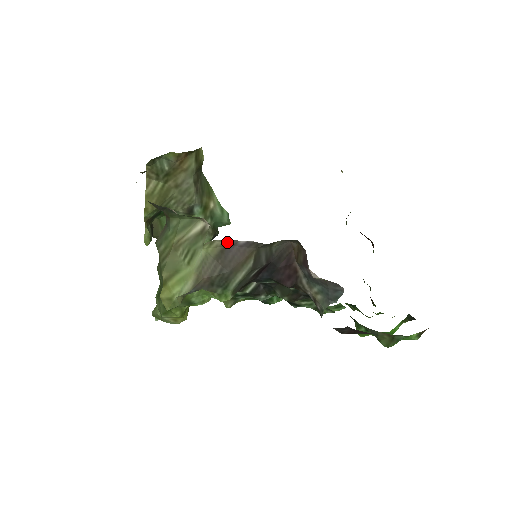
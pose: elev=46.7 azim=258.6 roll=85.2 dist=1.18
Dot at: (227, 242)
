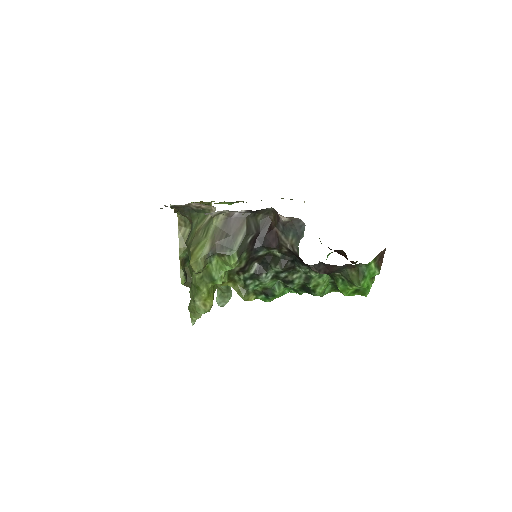
Dot at: (227, 214)
